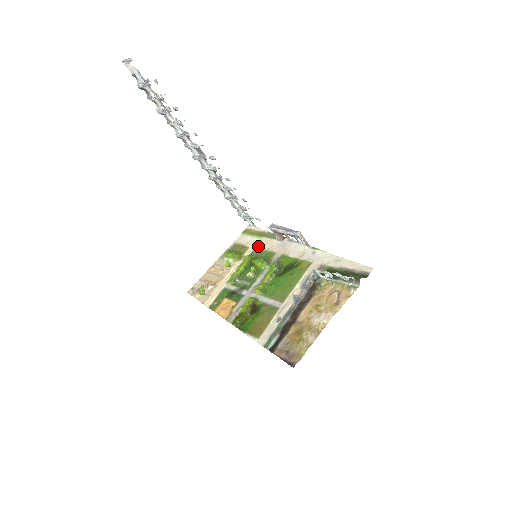
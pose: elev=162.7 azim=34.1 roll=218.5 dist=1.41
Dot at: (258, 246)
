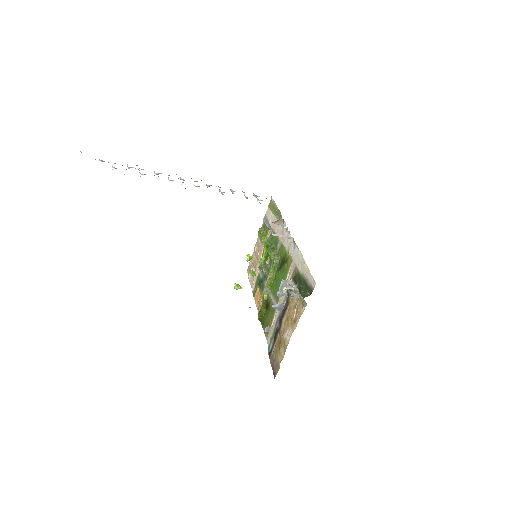
Dot at: (273, 228)
